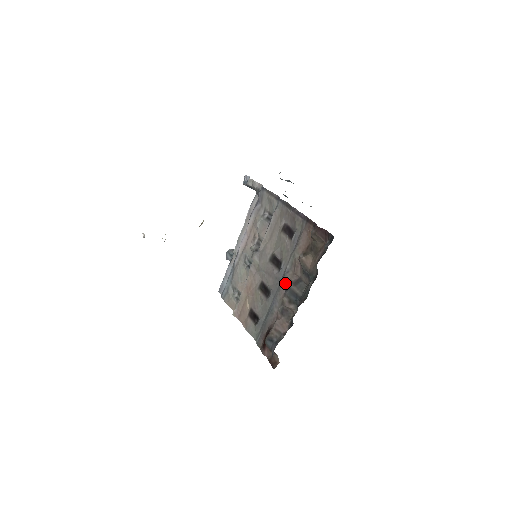
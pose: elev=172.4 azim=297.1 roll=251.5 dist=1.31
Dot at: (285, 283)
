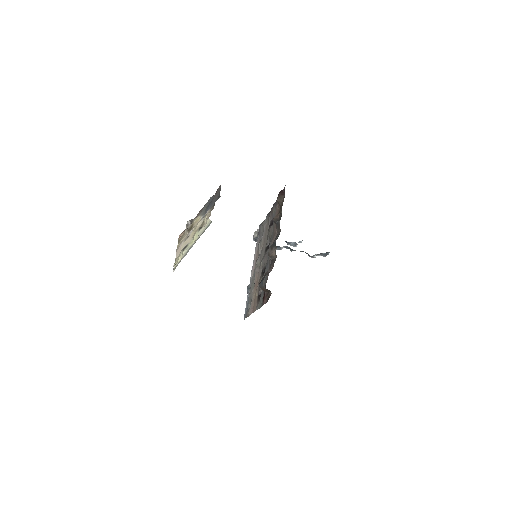
Dot at: occluded
